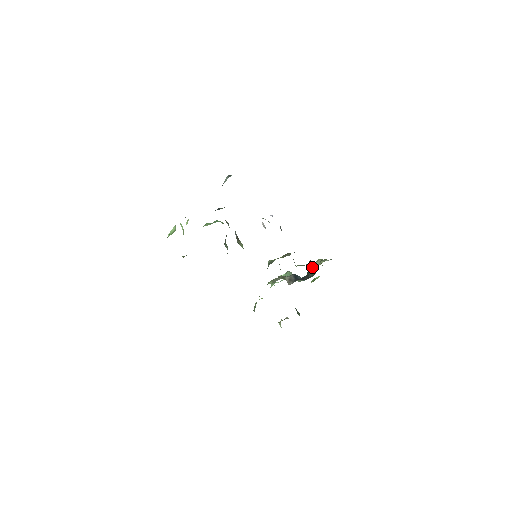
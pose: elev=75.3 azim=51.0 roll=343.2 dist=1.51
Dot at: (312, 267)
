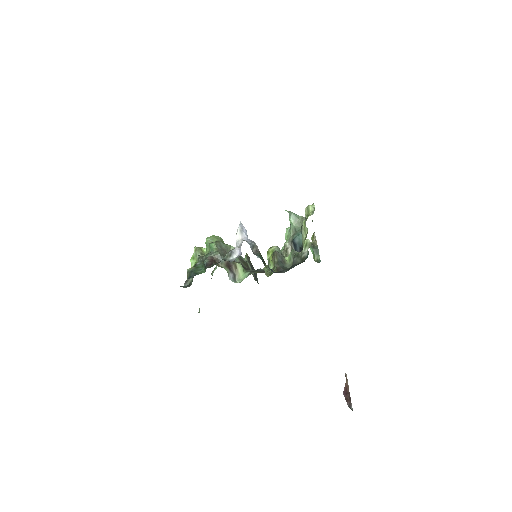
Dot at: occluded
